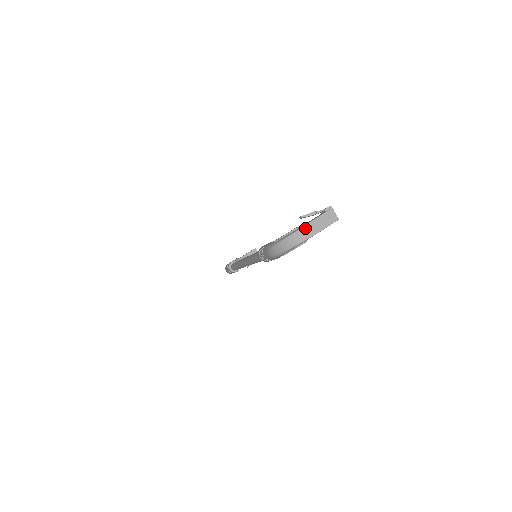
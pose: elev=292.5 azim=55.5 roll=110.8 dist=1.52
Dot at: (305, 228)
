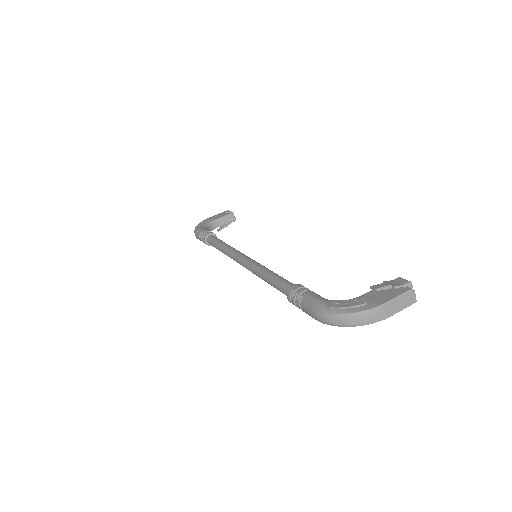
Dot at: (379, 309)
